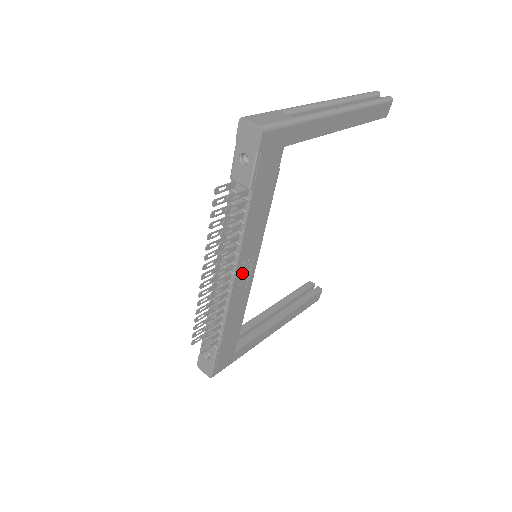
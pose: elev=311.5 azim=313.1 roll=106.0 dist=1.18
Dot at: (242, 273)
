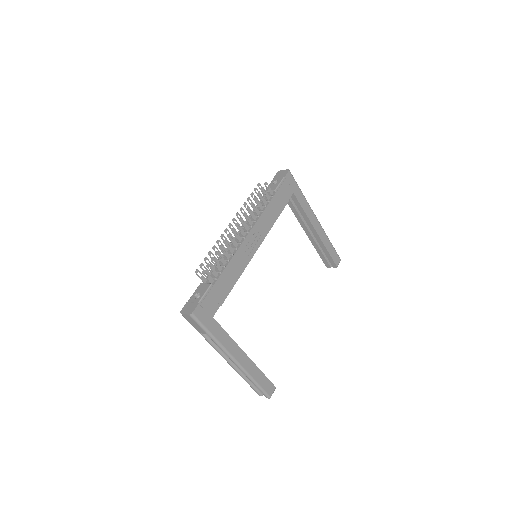
Dot at: (251, 240)
